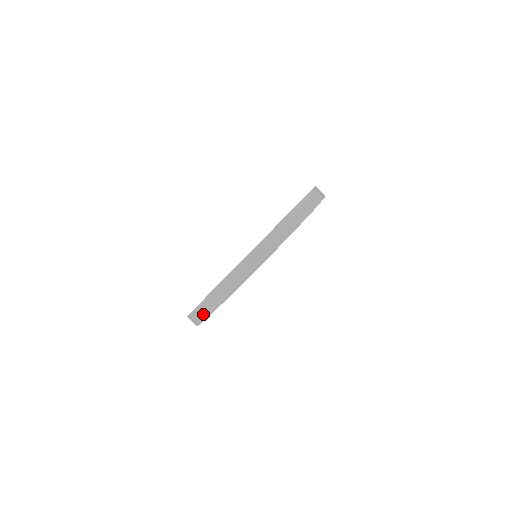
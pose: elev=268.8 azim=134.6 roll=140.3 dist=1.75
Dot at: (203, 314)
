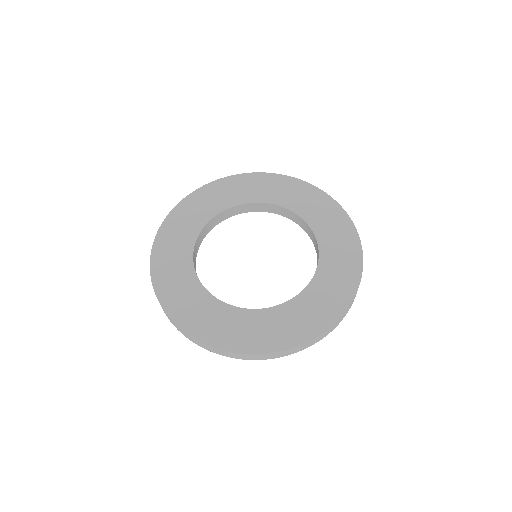
Dot at: (207, 348)
